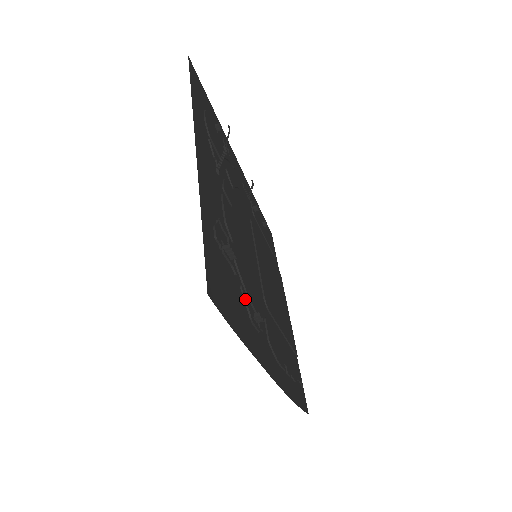
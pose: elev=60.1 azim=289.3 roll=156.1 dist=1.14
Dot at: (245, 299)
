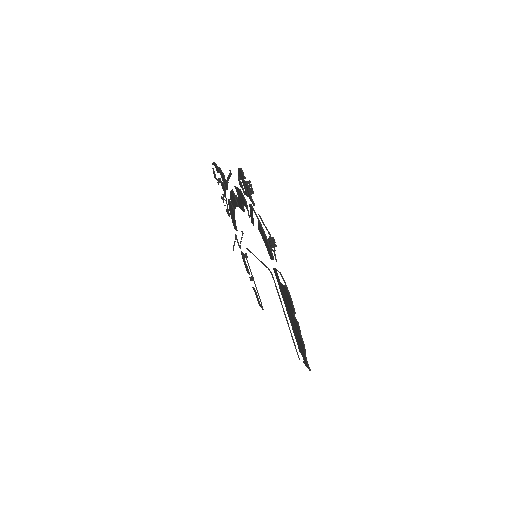
Dot at: occluded
